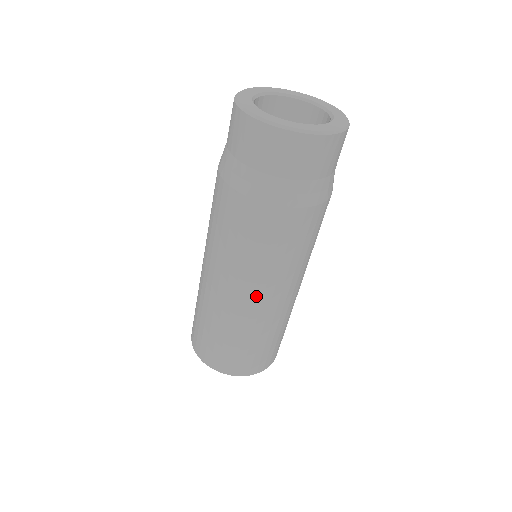
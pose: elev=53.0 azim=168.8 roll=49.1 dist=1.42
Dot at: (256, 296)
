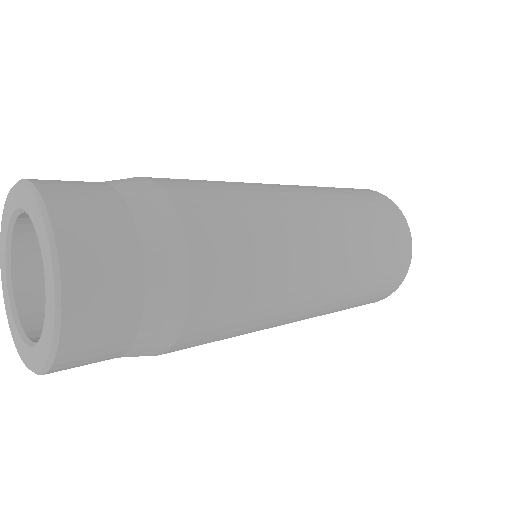
Dot at: occluded
